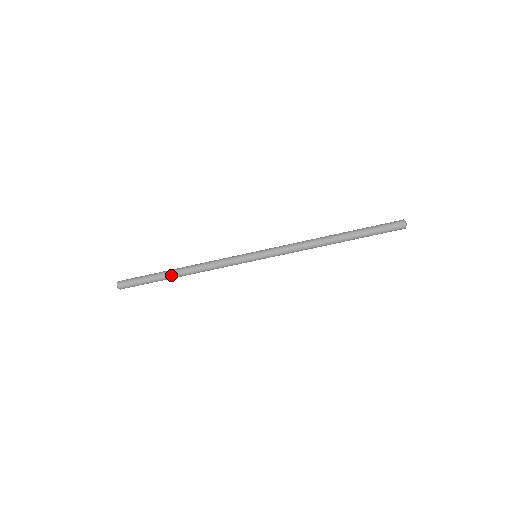
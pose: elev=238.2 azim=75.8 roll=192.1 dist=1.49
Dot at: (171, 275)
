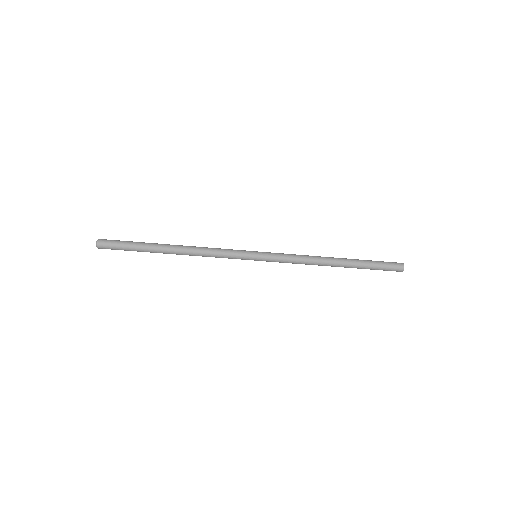
Dot at: (162, 251)
